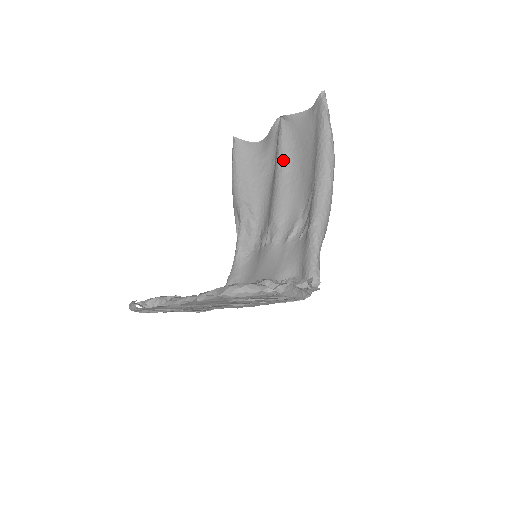
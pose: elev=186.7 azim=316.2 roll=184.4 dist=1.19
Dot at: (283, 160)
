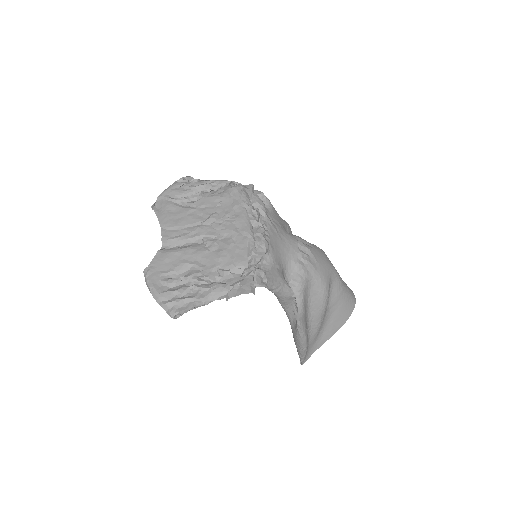
Dot at: occluded
